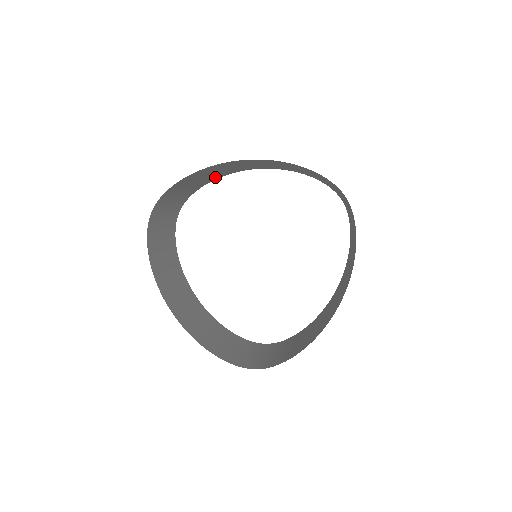
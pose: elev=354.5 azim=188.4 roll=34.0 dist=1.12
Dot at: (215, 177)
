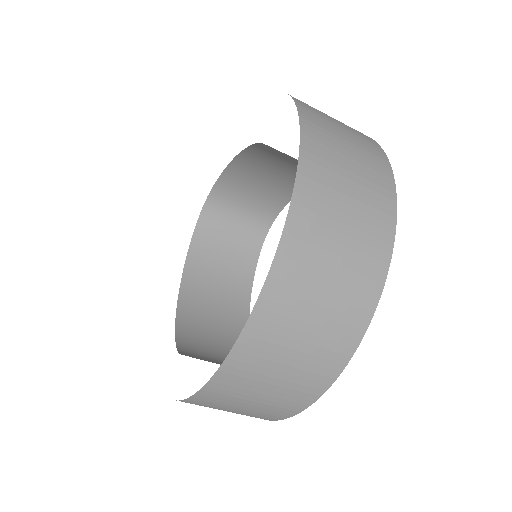
Dot at: (287, 191)
